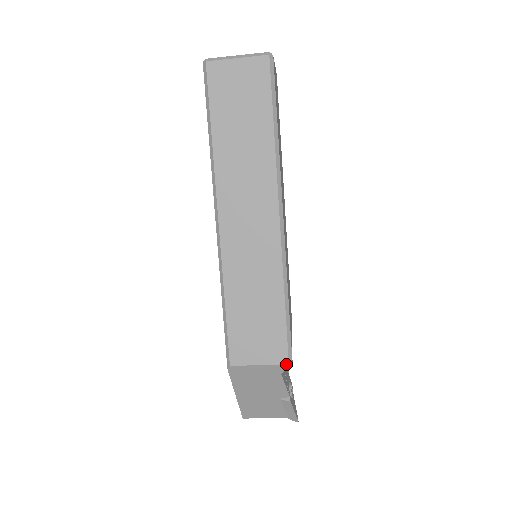
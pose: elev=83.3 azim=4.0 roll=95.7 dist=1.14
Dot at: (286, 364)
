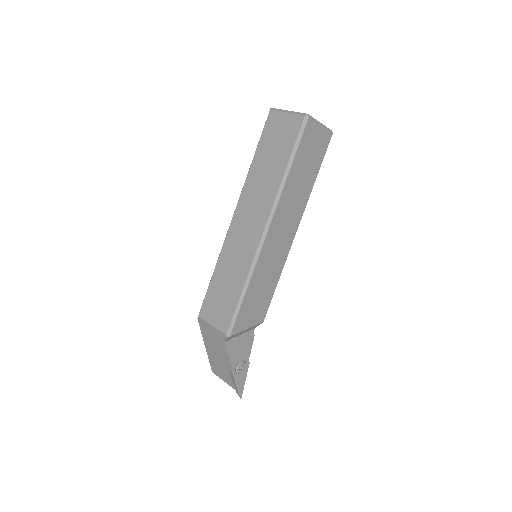
Dot at: (225, 334)
